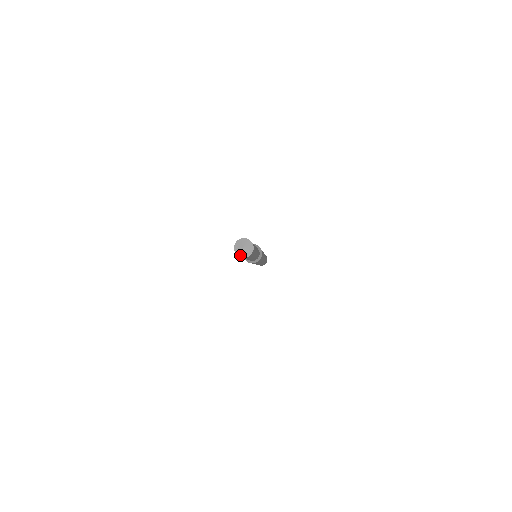
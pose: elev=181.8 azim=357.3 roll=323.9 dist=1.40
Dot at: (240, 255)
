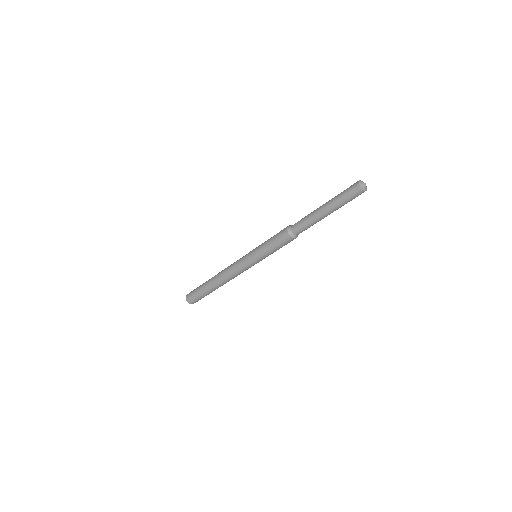
Dot at: (362, 188)
